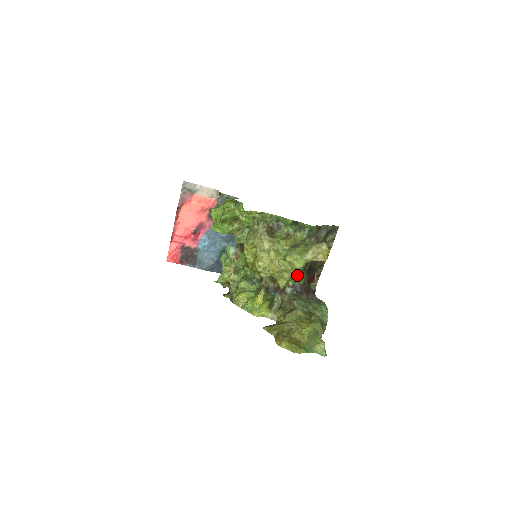
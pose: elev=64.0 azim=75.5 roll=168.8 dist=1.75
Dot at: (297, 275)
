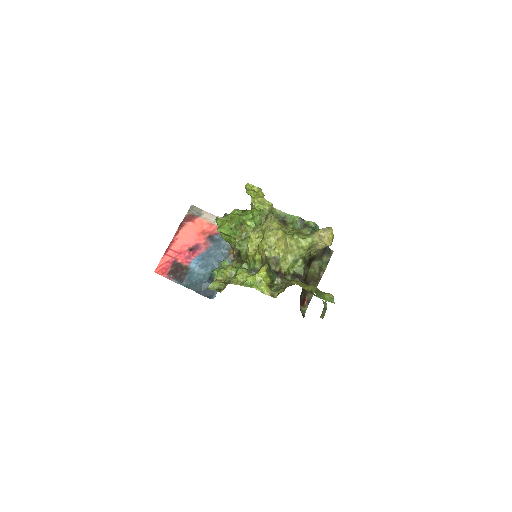
Dot at: (300, 260)
